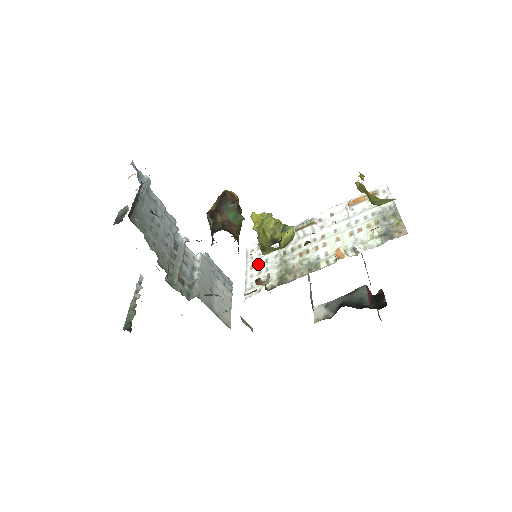
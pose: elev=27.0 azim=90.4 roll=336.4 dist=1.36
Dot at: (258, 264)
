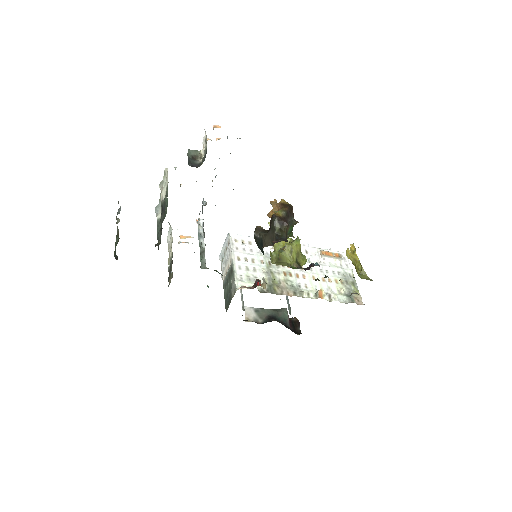
Dot at: (245, 259)
